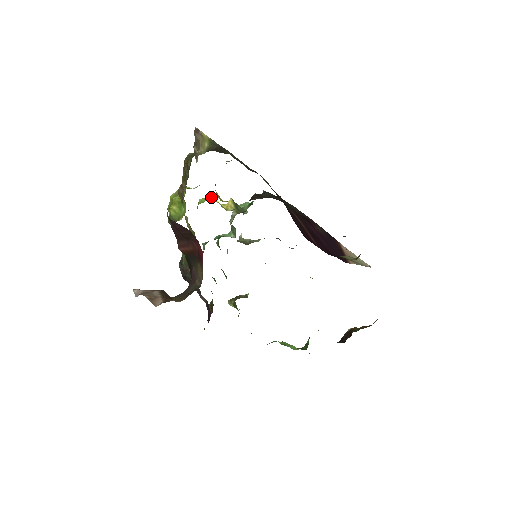
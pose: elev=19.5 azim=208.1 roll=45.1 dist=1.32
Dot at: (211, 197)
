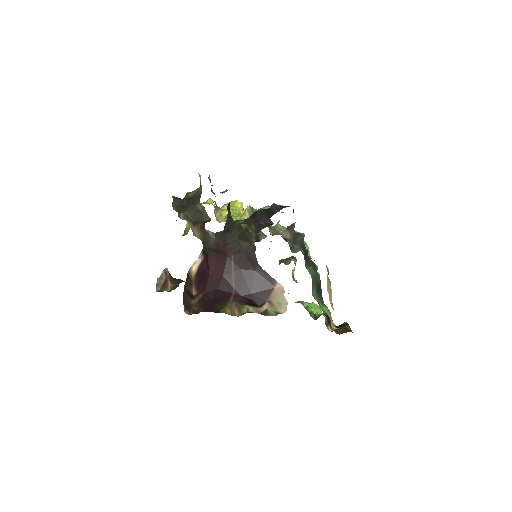
Dot at: (237, 202)
